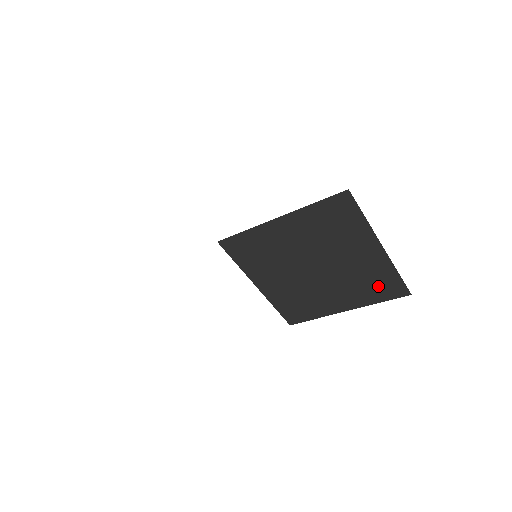
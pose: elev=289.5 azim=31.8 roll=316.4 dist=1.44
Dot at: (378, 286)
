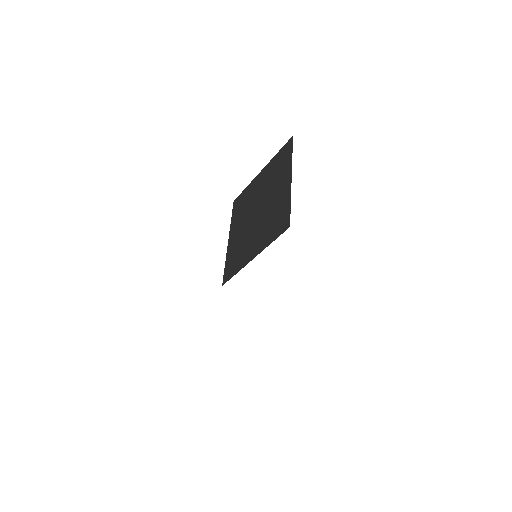
Dot at: (277, 222)
